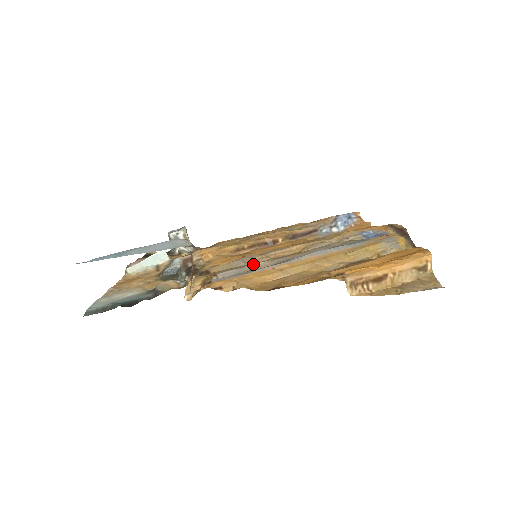
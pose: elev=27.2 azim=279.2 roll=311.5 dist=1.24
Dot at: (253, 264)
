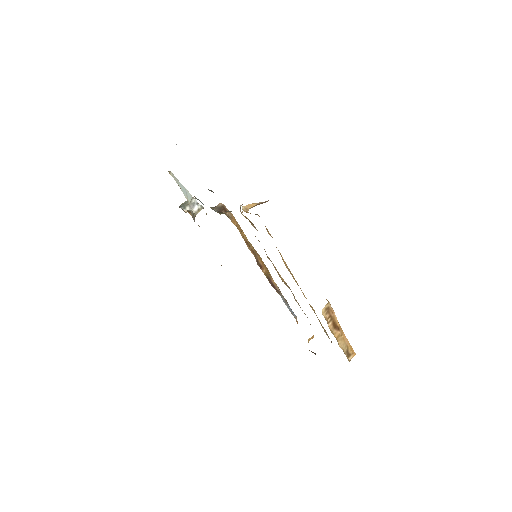
Dot at: occluded
